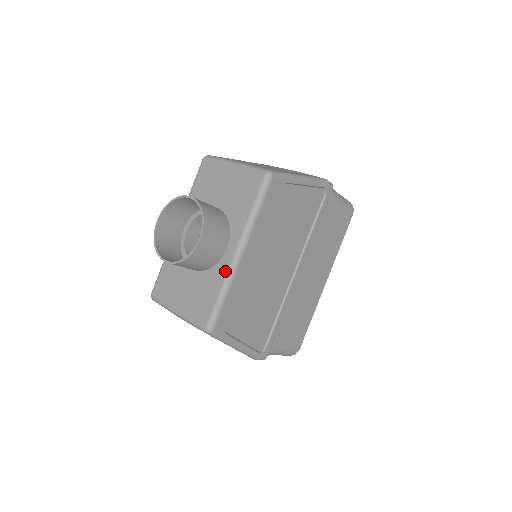
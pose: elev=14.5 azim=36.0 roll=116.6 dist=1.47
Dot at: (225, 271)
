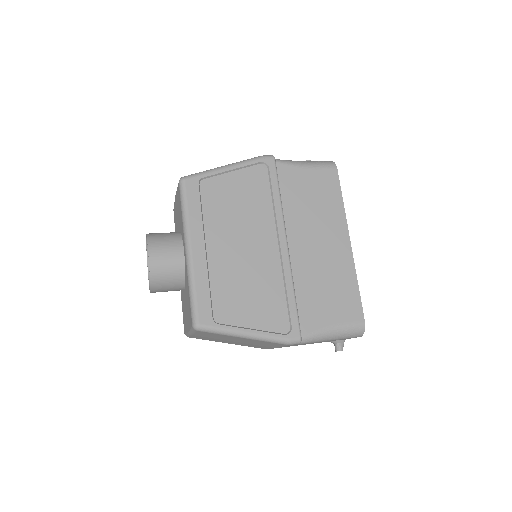
Dot at: (186, 271)
